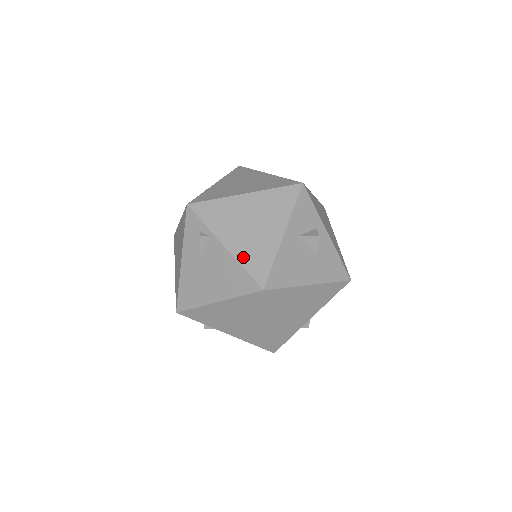
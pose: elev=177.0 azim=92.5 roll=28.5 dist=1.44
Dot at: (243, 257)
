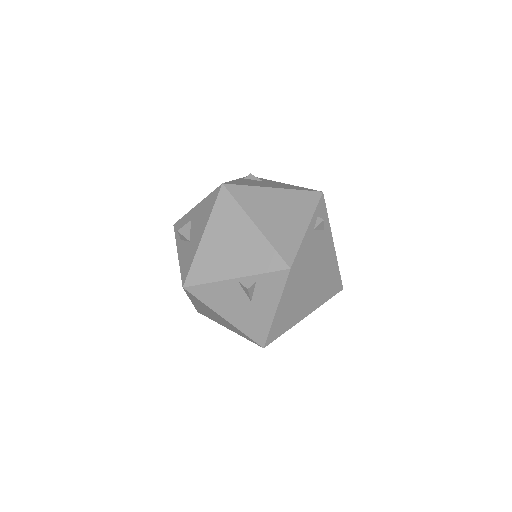
Dot at: occluded
